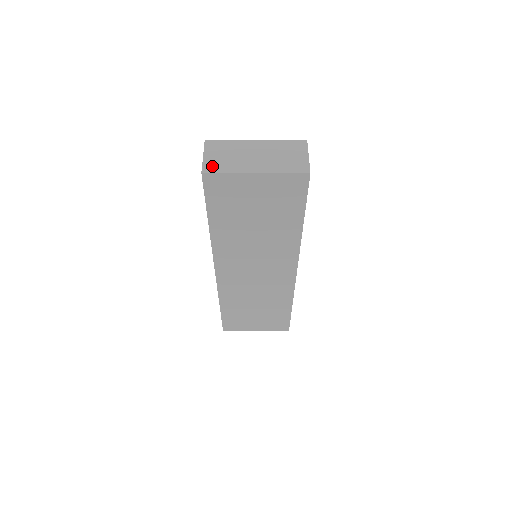
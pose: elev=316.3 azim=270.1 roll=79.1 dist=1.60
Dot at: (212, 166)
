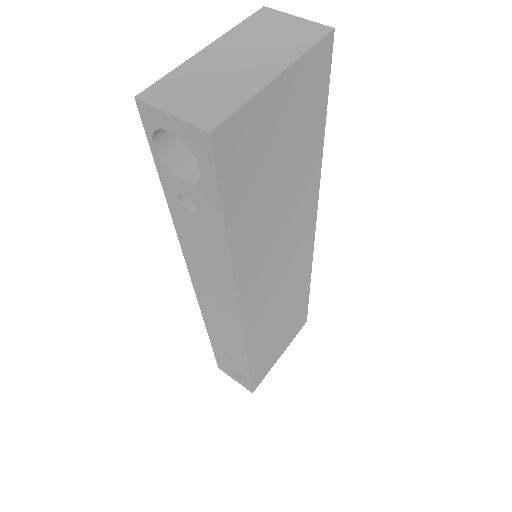
Dot at: (208, 113)
